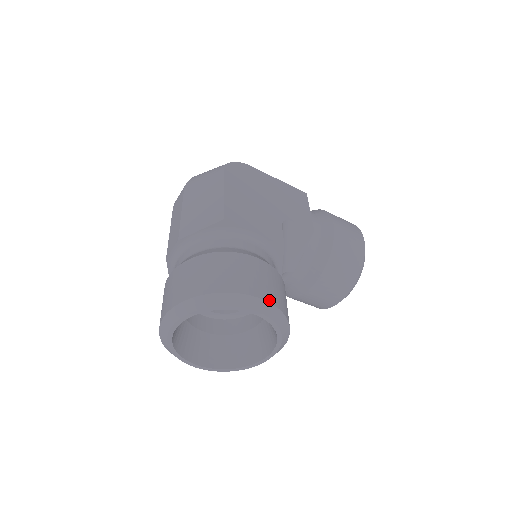
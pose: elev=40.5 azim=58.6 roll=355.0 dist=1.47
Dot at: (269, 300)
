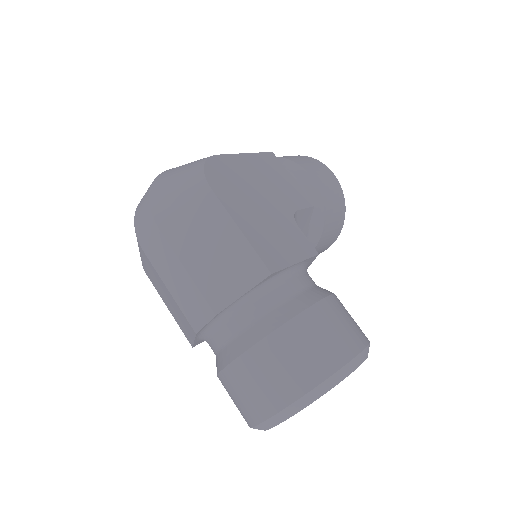
Dot at: (364, 344)
